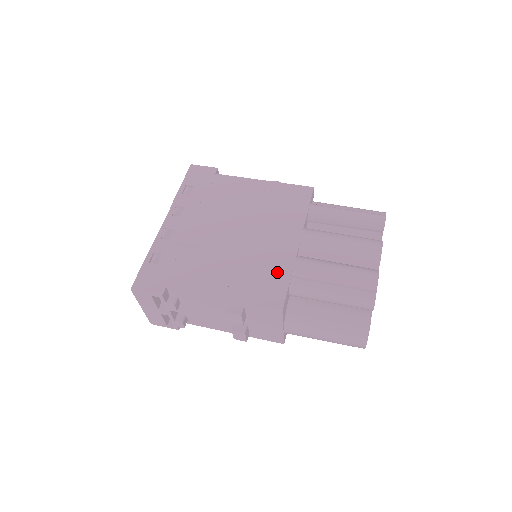
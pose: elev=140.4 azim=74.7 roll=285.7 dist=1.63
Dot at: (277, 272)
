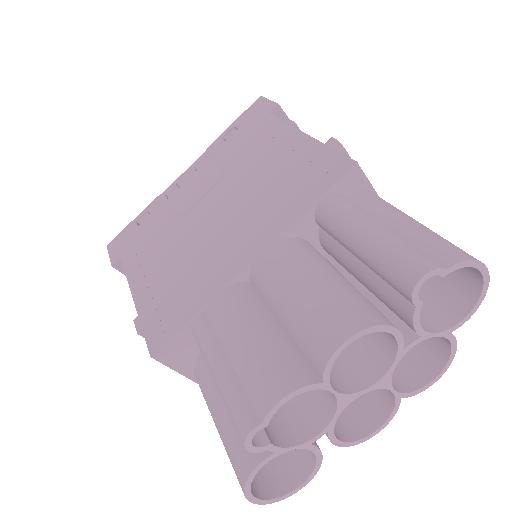
Dot at: (193, 295)
